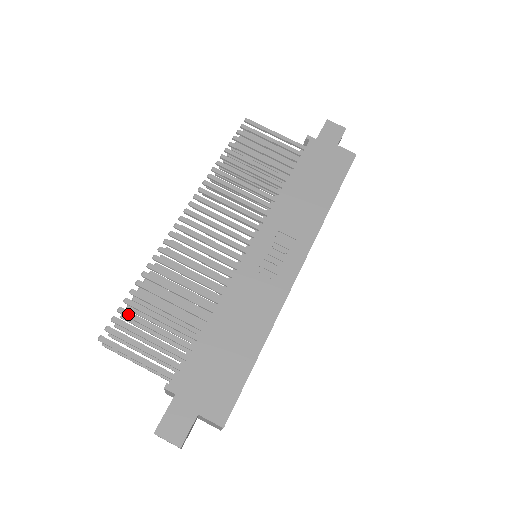
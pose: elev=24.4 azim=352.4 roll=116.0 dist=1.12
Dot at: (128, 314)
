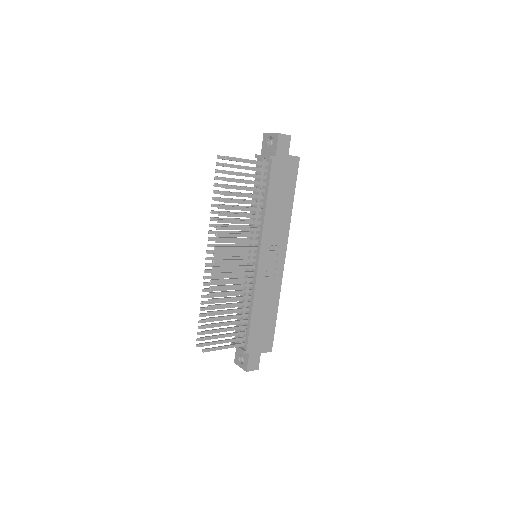
Dot at: (211, 332)
